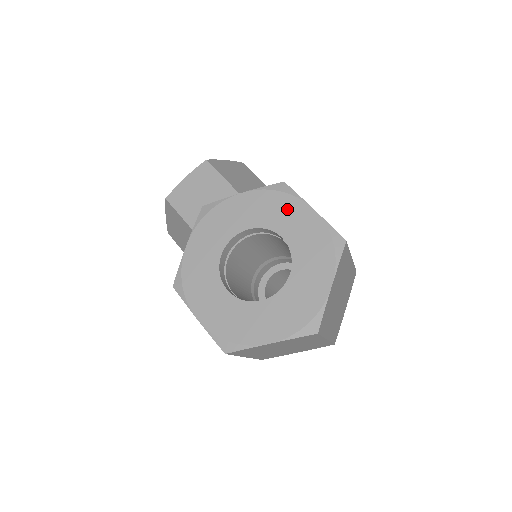
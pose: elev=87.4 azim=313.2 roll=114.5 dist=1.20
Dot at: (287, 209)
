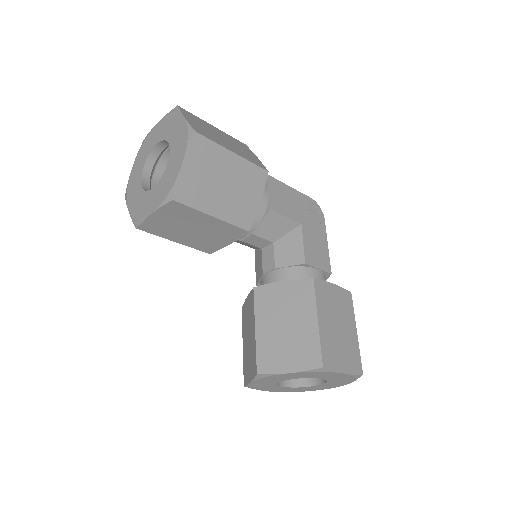
Dot at: (325, 375)
